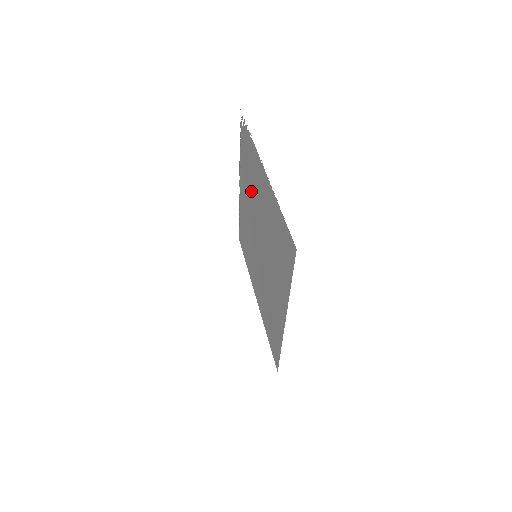
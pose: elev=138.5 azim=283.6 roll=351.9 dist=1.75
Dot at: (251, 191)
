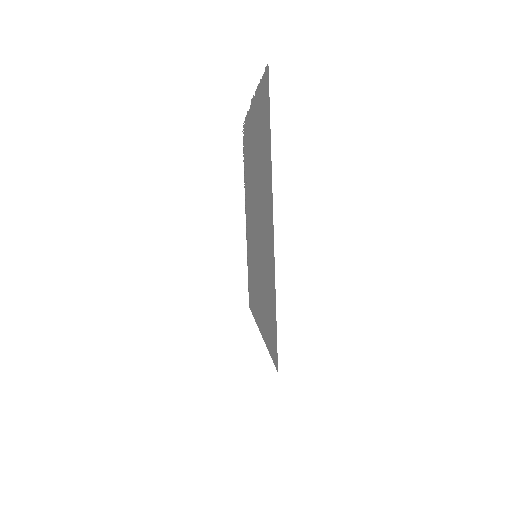
Dot at: (249, 179)
